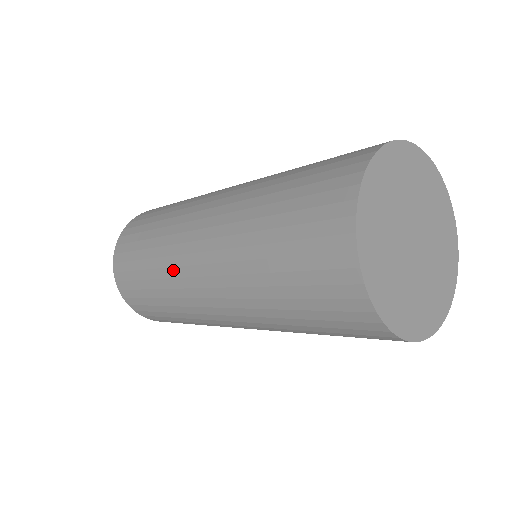
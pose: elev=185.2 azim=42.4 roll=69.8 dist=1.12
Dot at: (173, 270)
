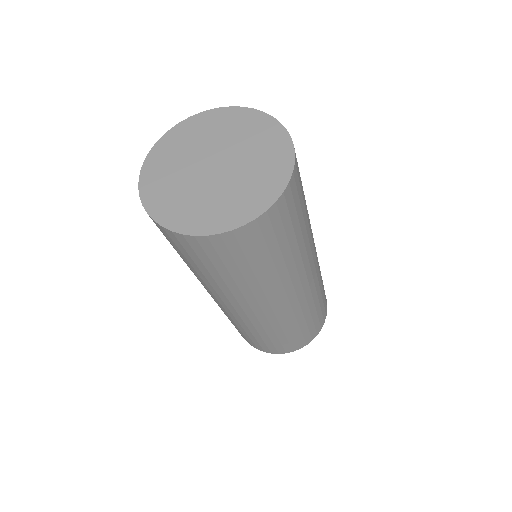
Dot at: occluded
